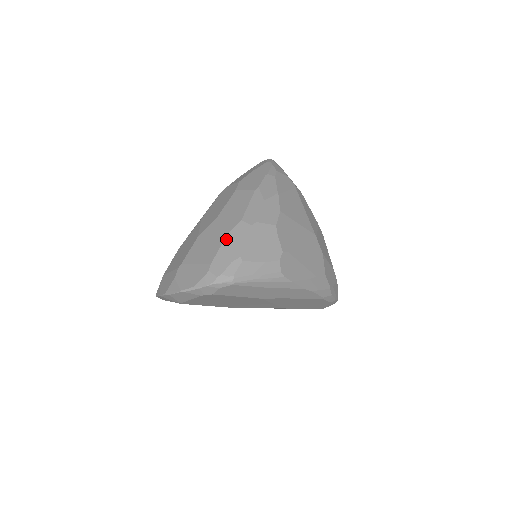
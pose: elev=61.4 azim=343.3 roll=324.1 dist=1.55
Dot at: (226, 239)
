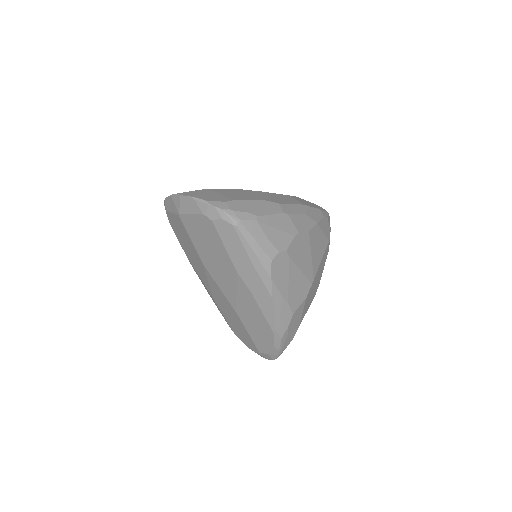
Dot at: (258, 200)
